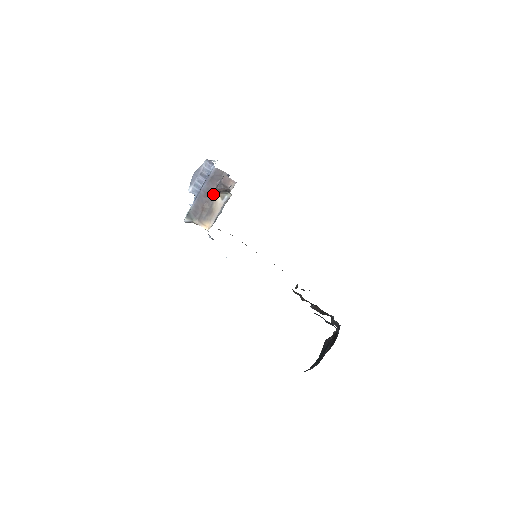
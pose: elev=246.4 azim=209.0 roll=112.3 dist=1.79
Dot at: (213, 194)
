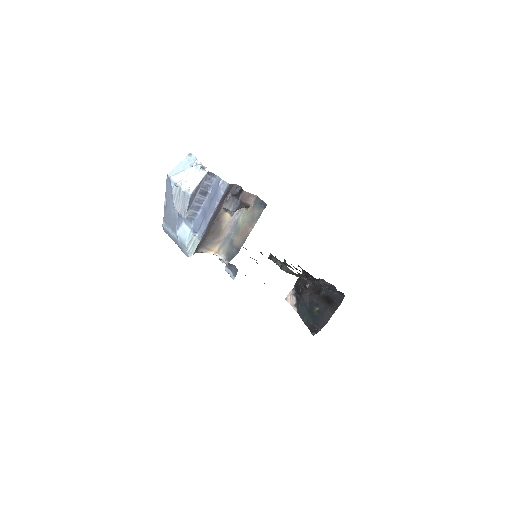
Dot at: (221, 213)
